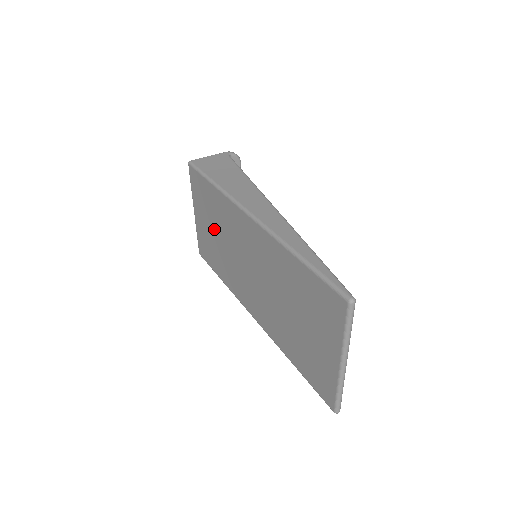
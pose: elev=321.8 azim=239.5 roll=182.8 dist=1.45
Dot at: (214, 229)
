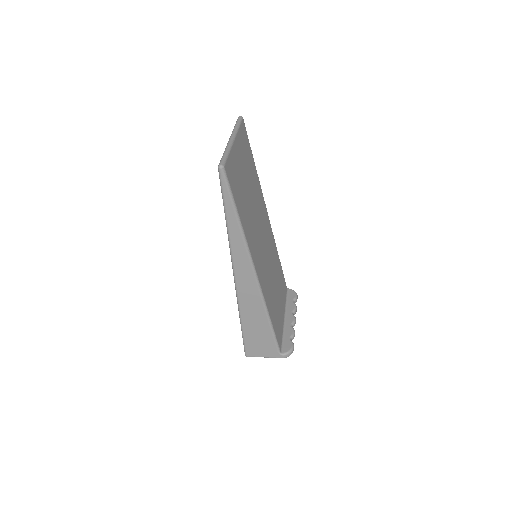
Dot at: occluded
